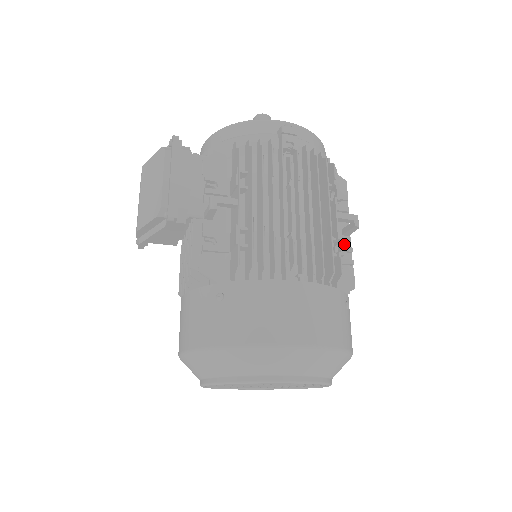
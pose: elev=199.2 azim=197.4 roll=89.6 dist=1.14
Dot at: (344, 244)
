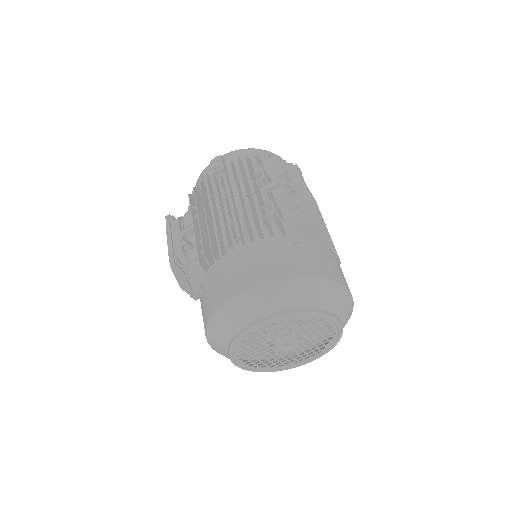
Dot at: (293, 203)
